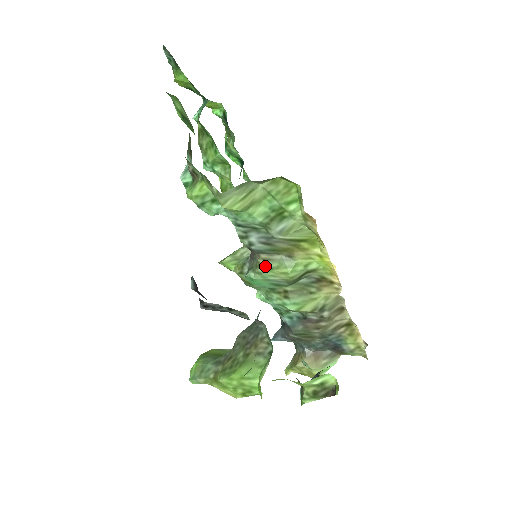
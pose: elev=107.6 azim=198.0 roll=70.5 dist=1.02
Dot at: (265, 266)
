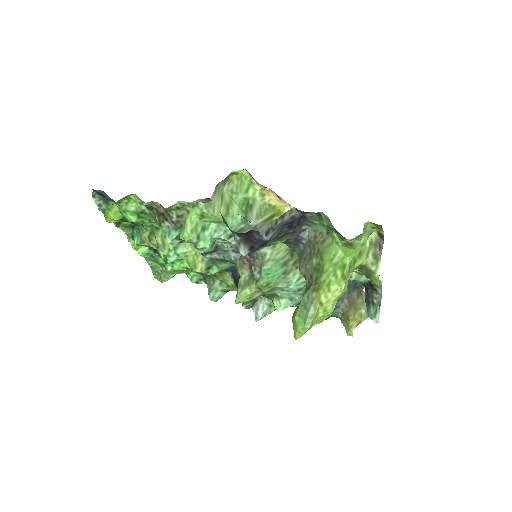
Dot at: (268, 251)
